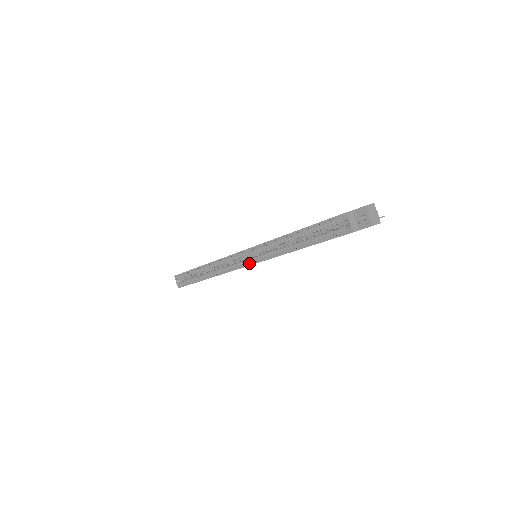
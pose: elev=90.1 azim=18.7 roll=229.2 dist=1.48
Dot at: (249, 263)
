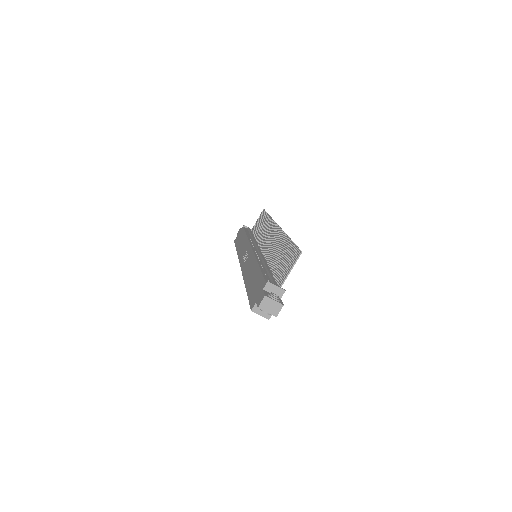
Dot at: occluded
